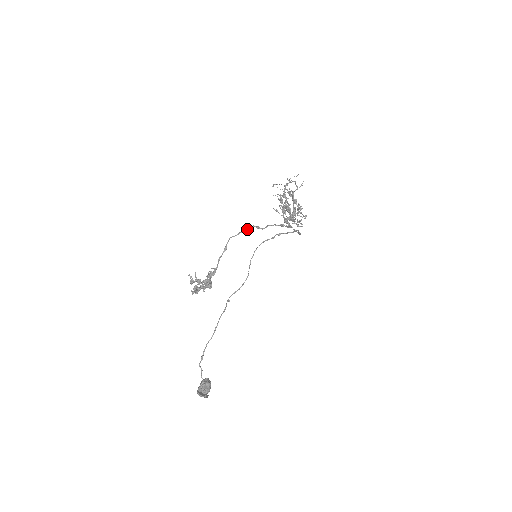
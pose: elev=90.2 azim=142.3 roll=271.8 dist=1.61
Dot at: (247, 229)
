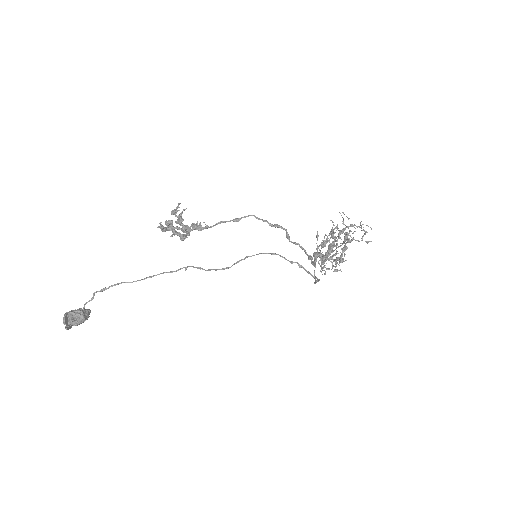
Dot at: (277, 225)
